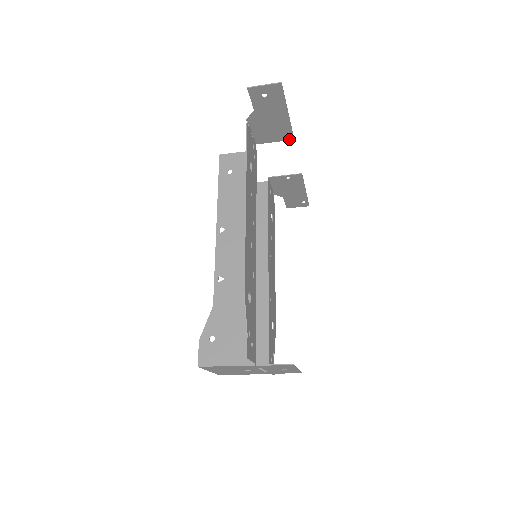
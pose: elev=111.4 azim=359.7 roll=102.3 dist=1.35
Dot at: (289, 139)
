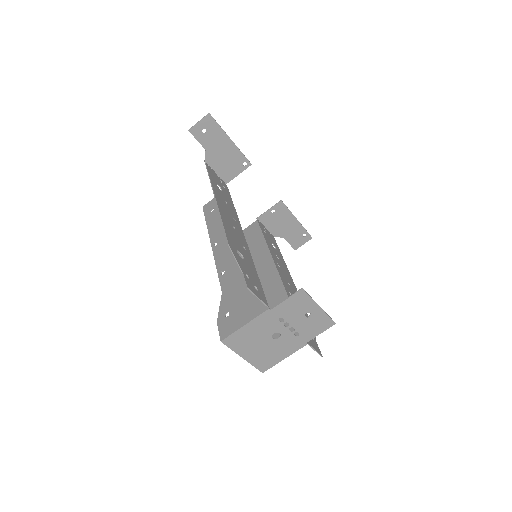
Dot at: (248, 166)
